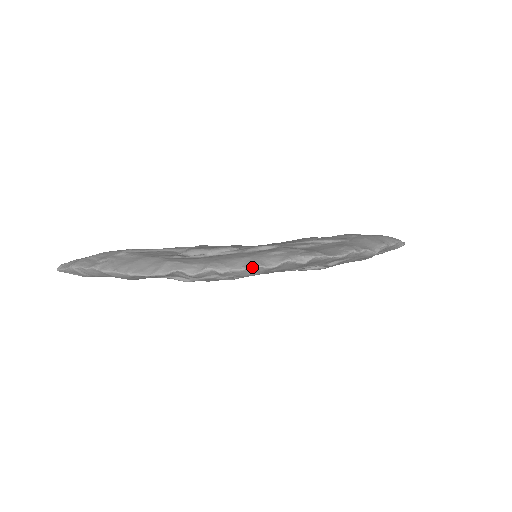
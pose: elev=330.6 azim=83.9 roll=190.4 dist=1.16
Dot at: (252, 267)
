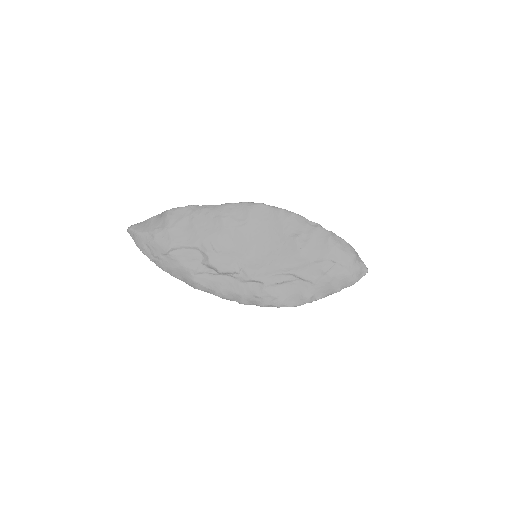
Dot at: occluded
